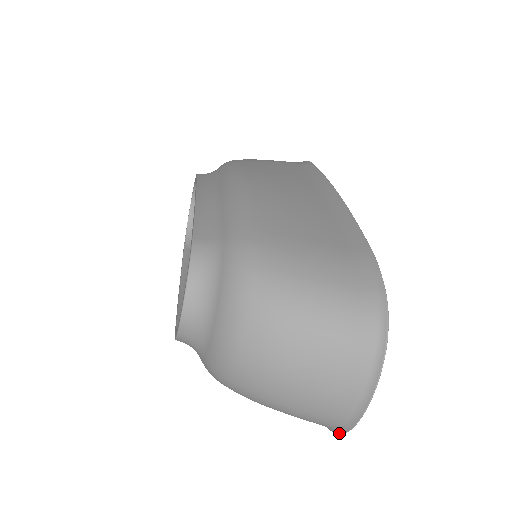
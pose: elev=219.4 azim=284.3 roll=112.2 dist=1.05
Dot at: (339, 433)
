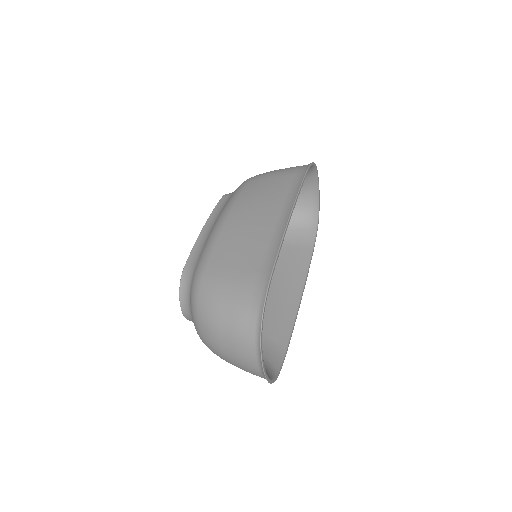
Dot at: (271, 383)
